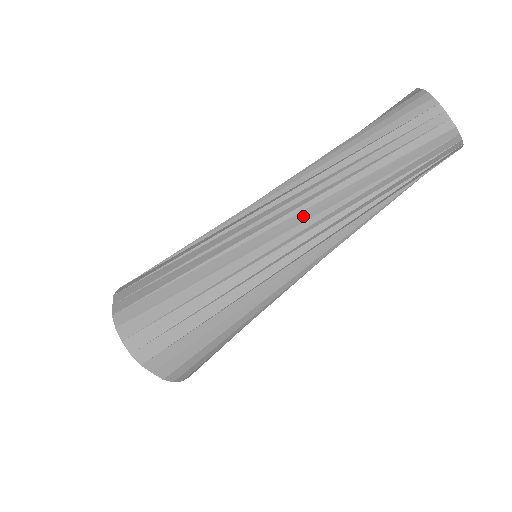
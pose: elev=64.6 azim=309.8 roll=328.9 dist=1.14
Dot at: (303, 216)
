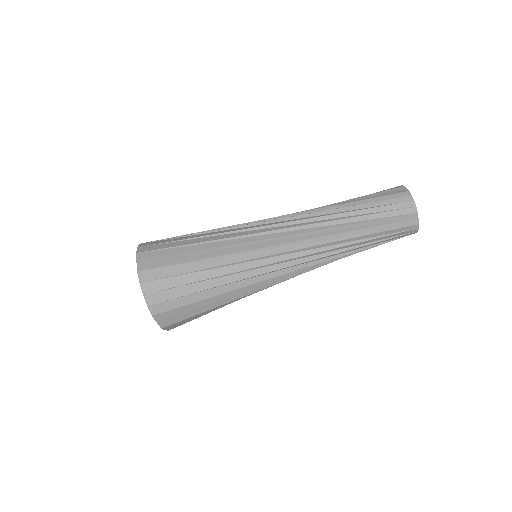
Dot at: (297, 213)
